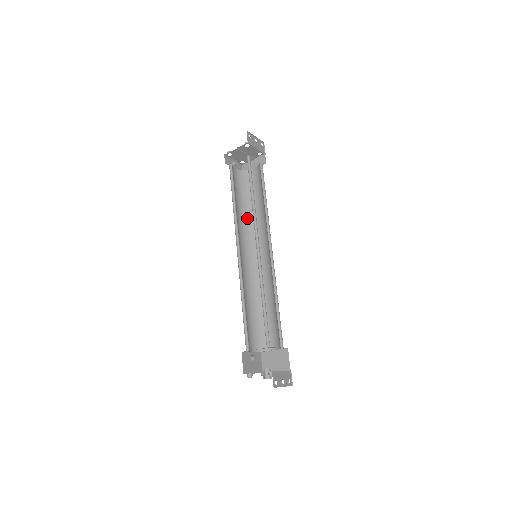
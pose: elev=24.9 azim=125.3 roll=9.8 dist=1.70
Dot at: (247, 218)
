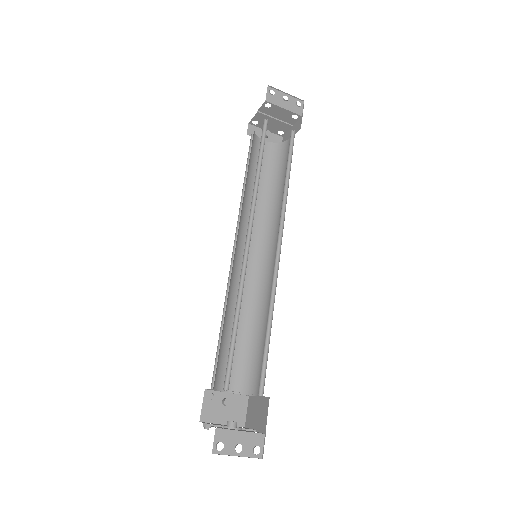
Dot at: (268, 205)
